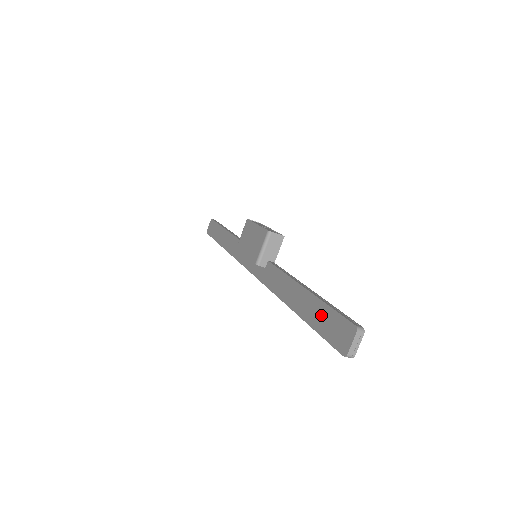
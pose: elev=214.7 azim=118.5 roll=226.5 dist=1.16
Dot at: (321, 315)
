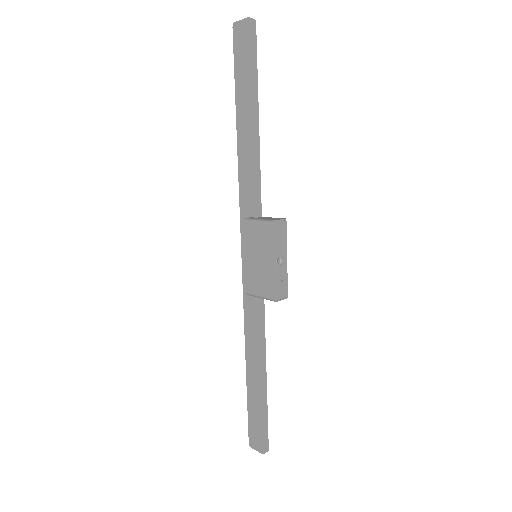
Dot at: (256, 412)
